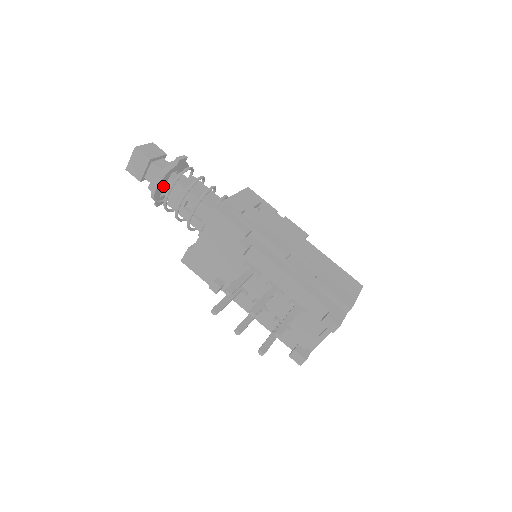
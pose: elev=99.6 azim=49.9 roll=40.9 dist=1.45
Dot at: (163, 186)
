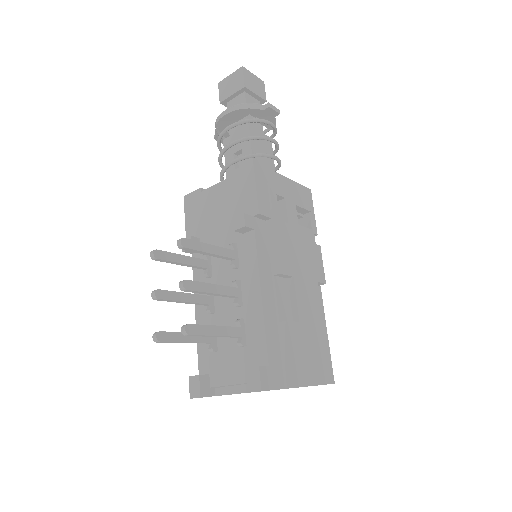
Dot at: (234, 120)
